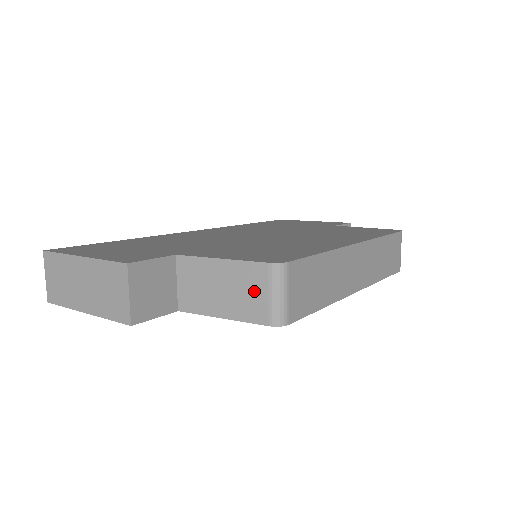
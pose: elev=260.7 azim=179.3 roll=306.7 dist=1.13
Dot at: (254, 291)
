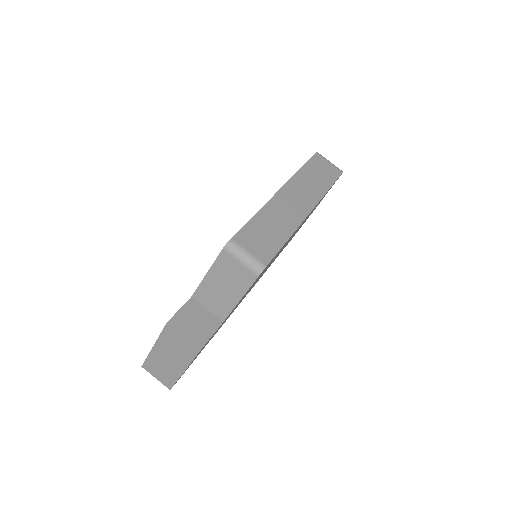
Dot at: (234, 270)
